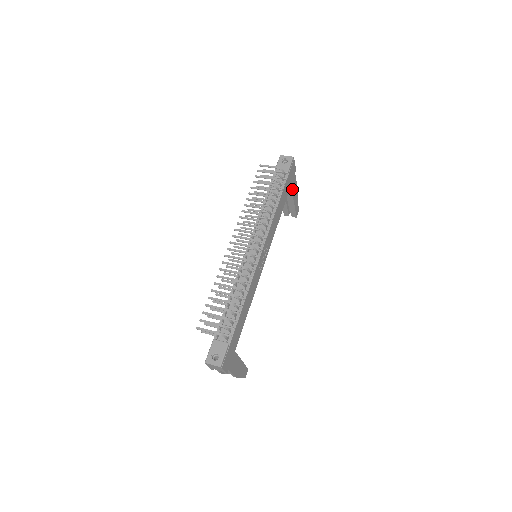
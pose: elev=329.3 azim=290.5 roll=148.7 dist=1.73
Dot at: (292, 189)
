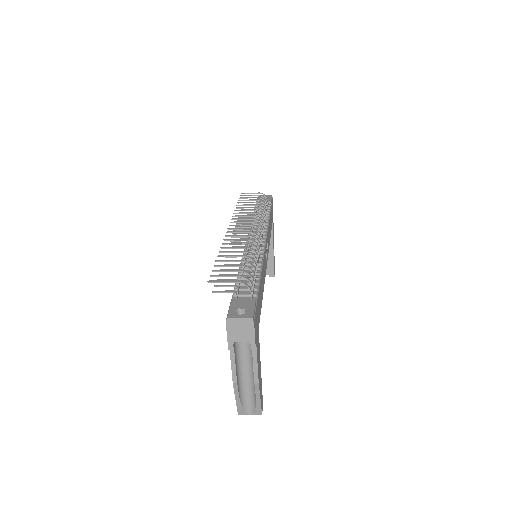
Dot at: (272, 230)
